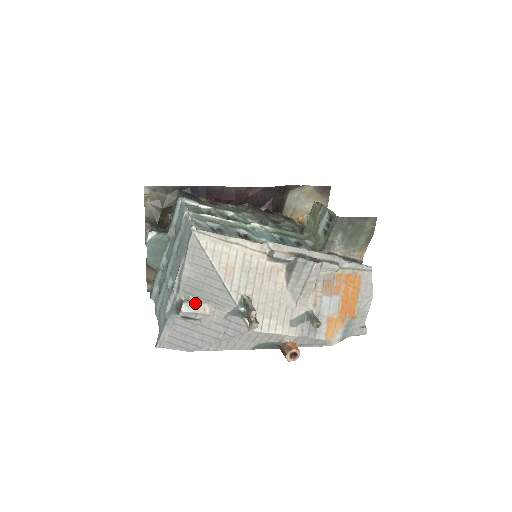
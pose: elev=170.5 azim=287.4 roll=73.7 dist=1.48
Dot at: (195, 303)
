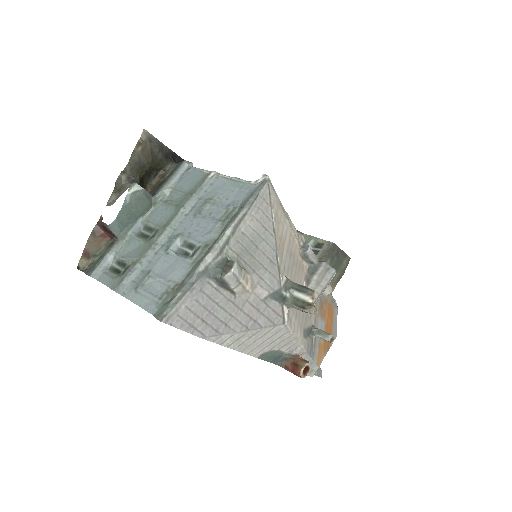
Dot at: (242, 268)
